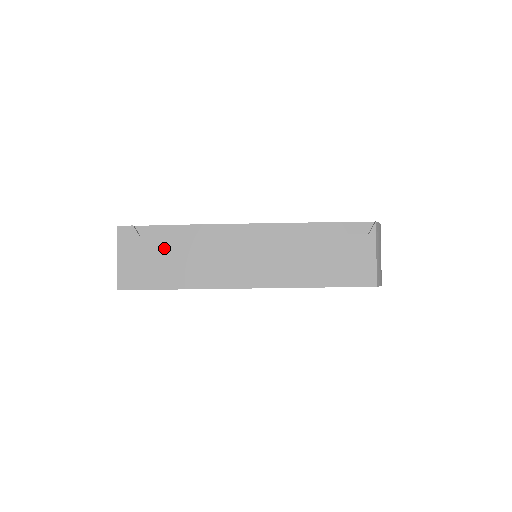
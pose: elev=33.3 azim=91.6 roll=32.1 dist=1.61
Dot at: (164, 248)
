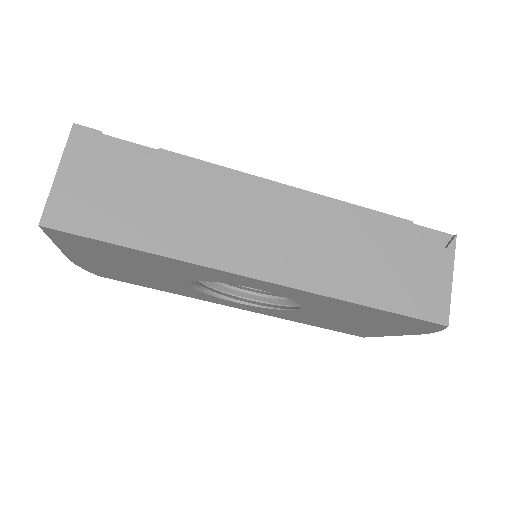
Dot at: (144, 181)
